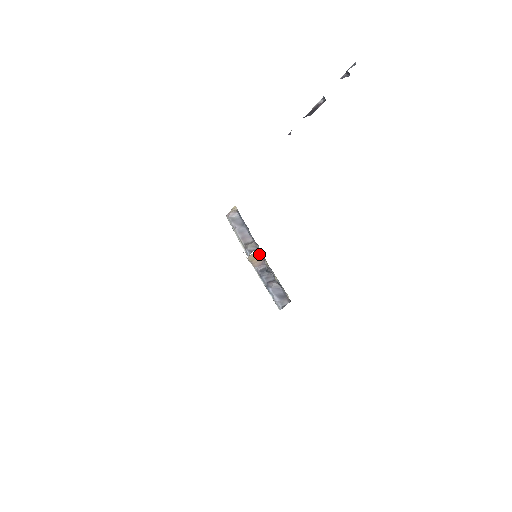
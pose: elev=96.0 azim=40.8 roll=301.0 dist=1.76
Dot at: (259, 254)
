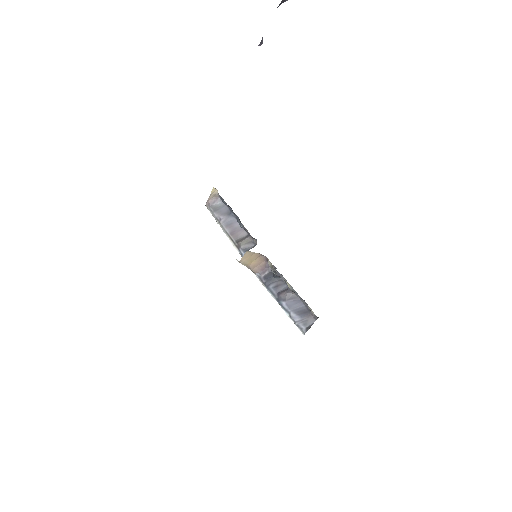
Dot at: occluded
